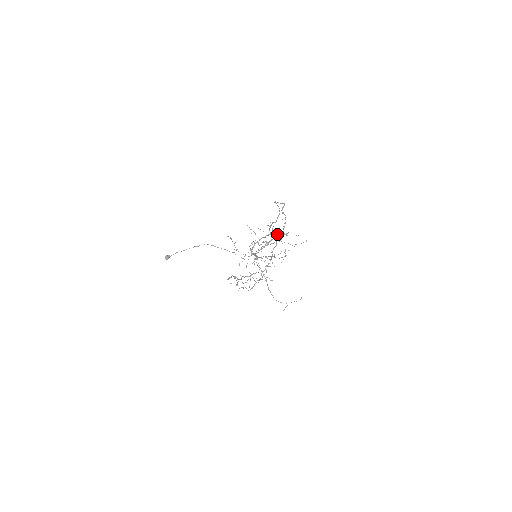
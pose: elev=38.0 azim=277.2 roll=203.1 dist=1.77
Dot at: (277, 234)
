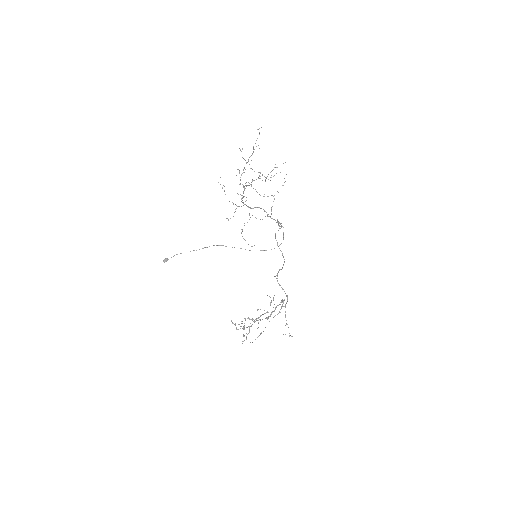
Dot at: (271, 218)
